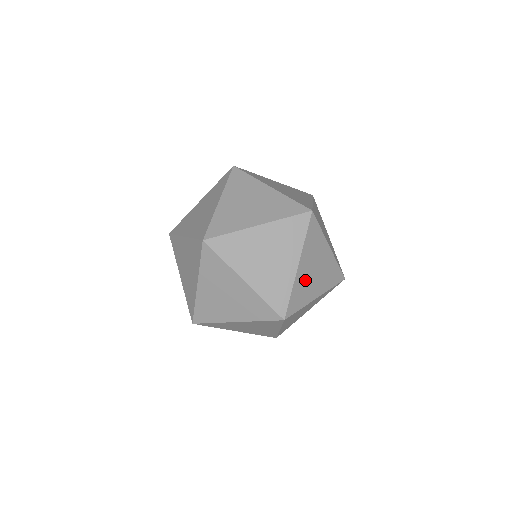
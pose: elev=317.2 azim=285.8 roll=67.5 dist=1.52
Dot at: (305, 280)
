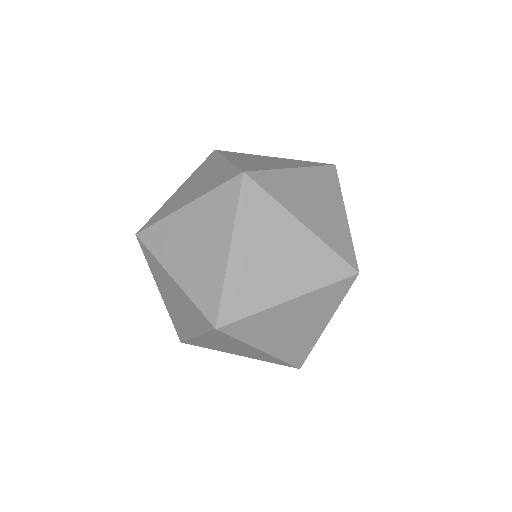
Dot at: occluded
